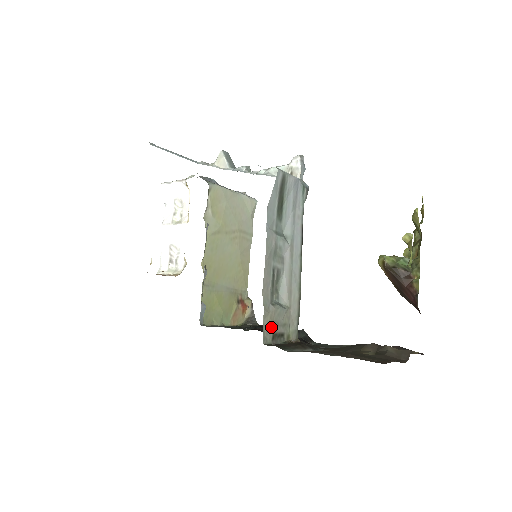
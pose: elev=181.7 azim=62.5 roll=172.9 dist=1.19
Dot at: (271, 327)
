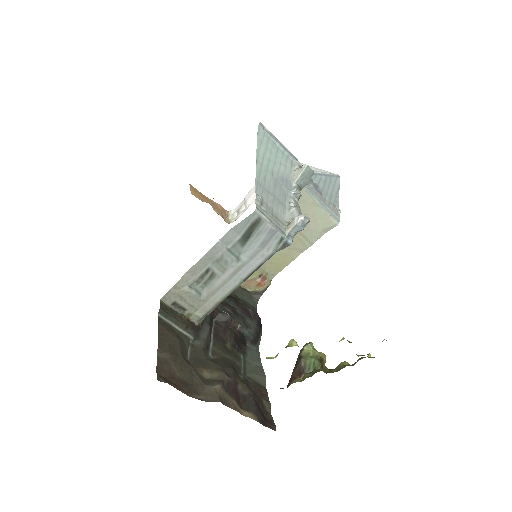
Dot at: (176, 297)
